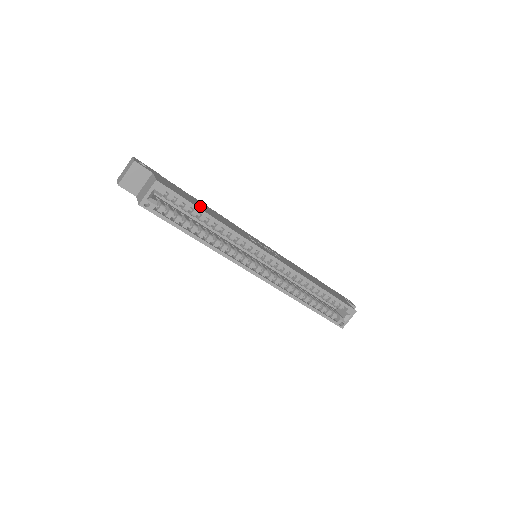
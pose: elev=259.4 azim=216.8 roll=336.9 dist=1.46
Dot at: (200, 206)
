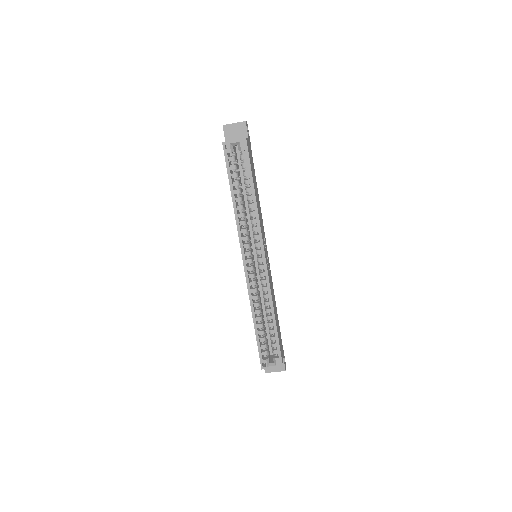
Dot at: occluded
